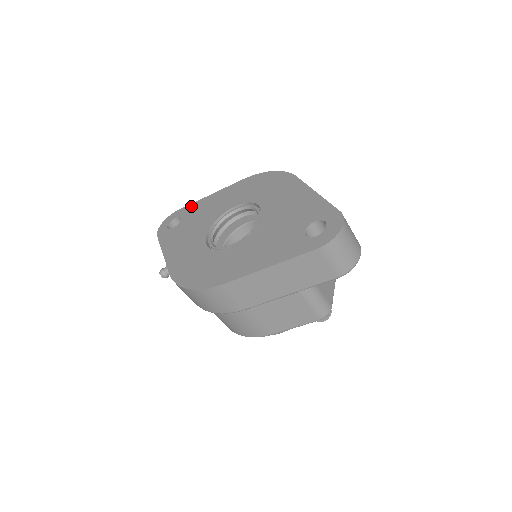
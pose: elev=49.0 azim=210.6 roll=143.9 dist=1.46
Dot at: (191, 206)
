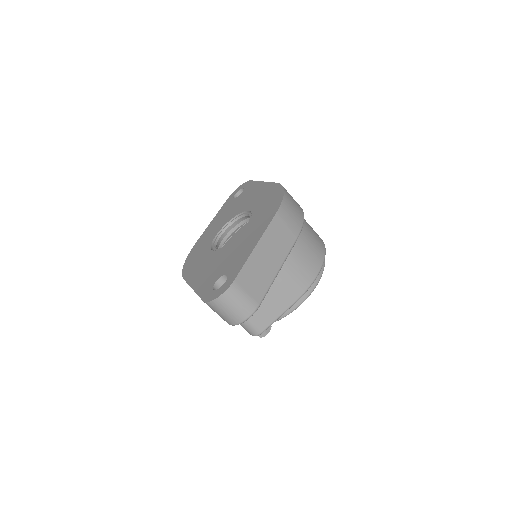
Dot at: (253, 184)
